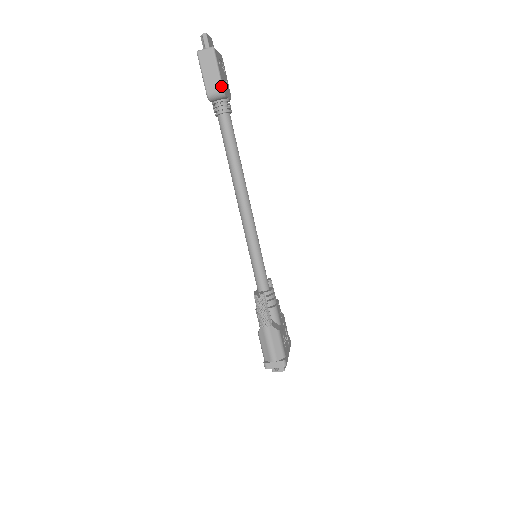
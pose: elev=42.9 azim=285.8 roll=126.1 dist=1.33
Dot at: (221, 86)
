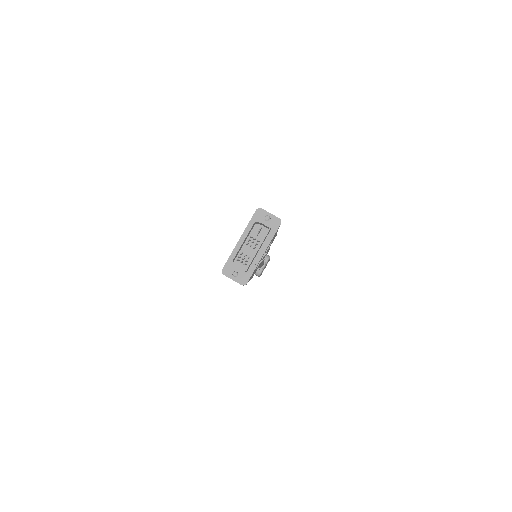
Dot at: occluded
